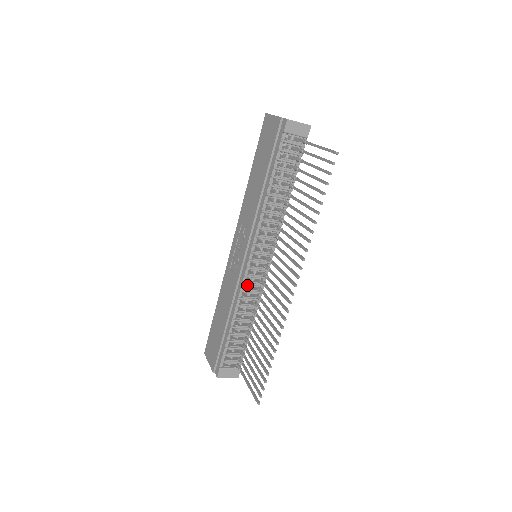
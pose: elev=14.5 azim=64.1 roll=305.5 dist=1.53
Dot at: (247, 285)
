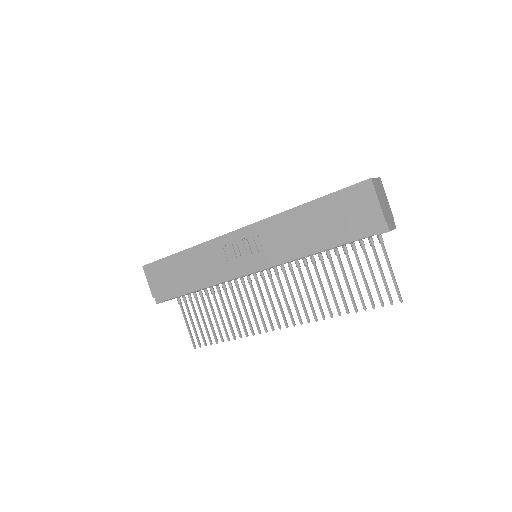
Dot at: (235, 278)
